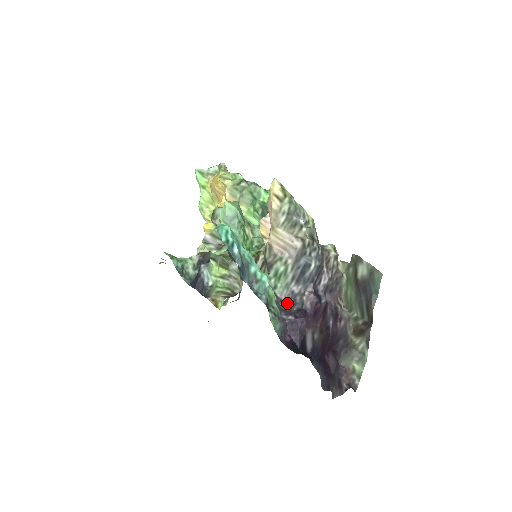
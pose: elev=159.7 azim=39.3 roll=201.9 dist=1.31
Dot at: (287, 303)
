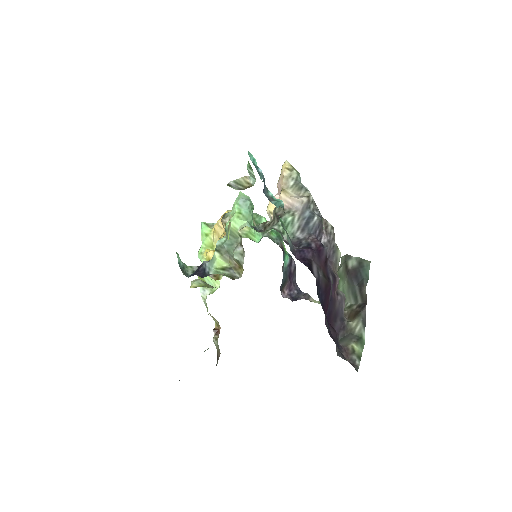
Dot at: occluded
